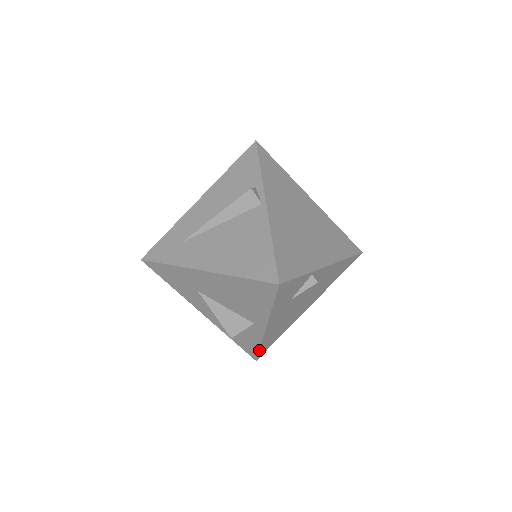
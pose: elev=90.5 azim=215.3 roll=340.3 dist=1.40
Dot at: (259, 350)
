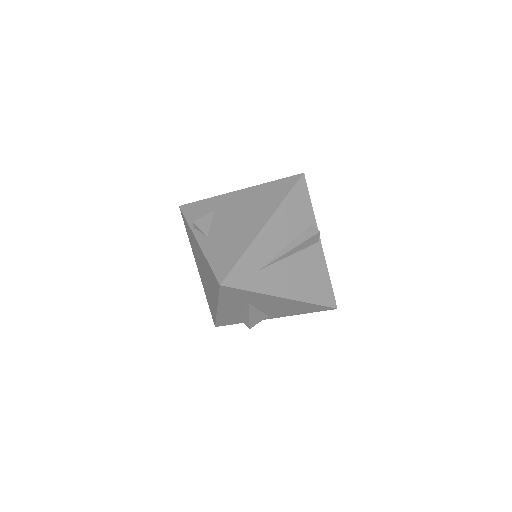
Dot at: occluded
